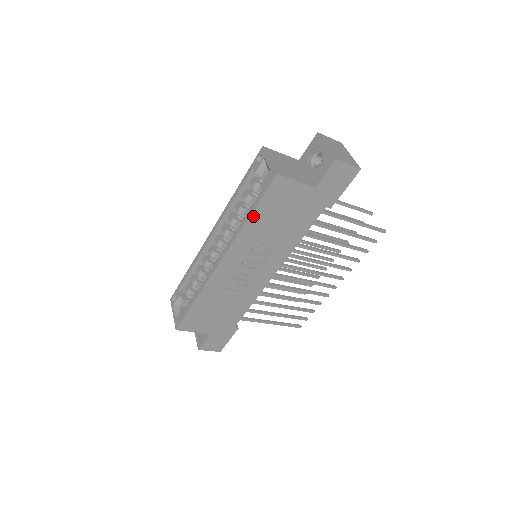
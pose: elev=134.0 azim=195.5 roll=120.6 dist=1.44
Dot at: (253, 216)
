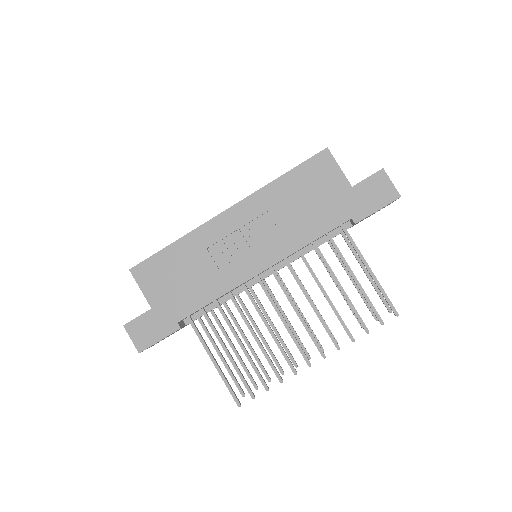
Dot at: (285, 177)
